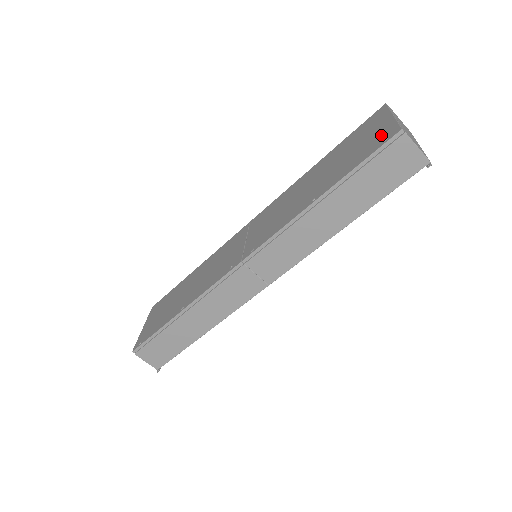
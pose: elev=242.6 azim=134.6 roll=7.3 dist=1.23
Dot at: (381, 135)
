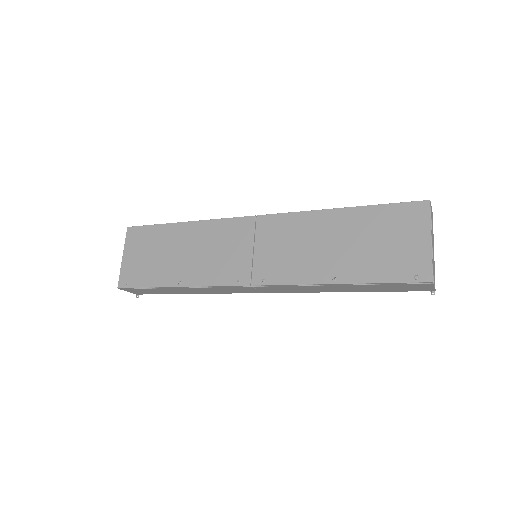
Dot at: (414, 262)
